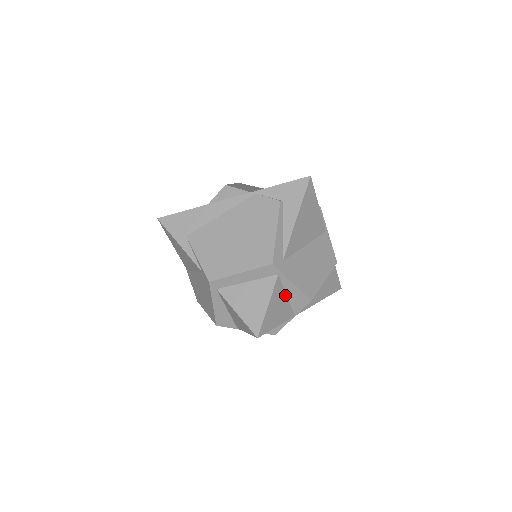
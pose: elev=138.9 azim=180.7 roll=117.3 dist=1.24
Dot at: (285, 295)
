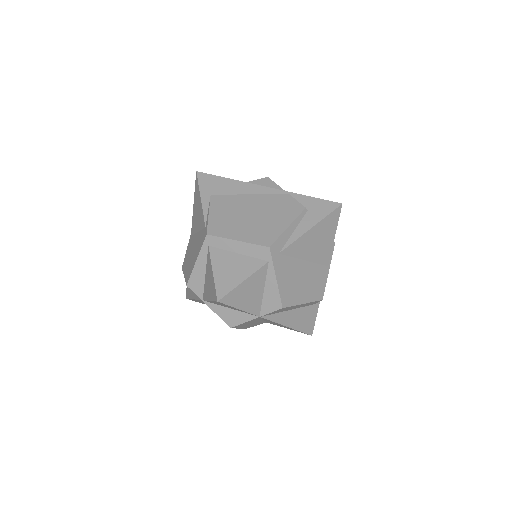
Dot at: (263, 287)
